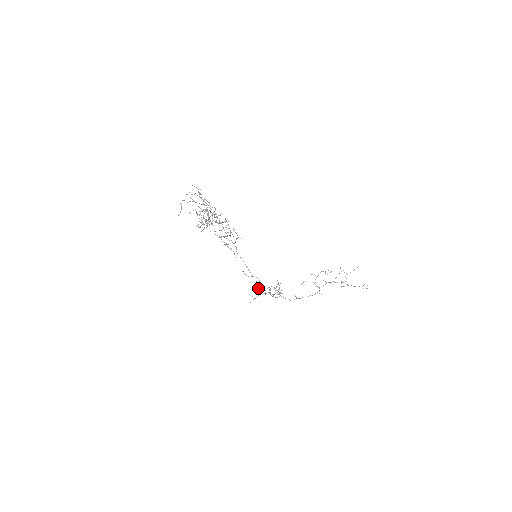
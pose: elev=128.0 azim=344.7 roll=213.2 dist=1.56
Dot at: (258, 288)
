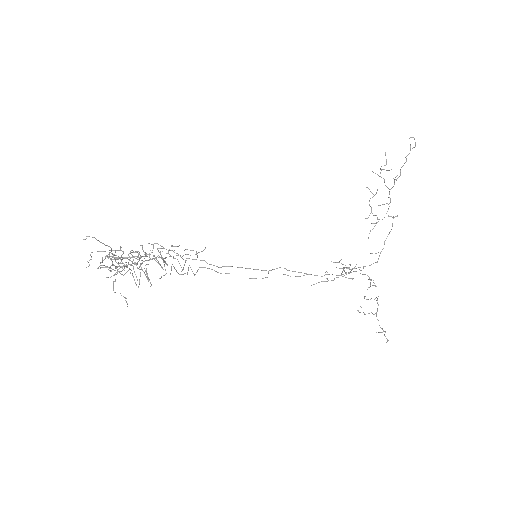
Dot at: occluded
